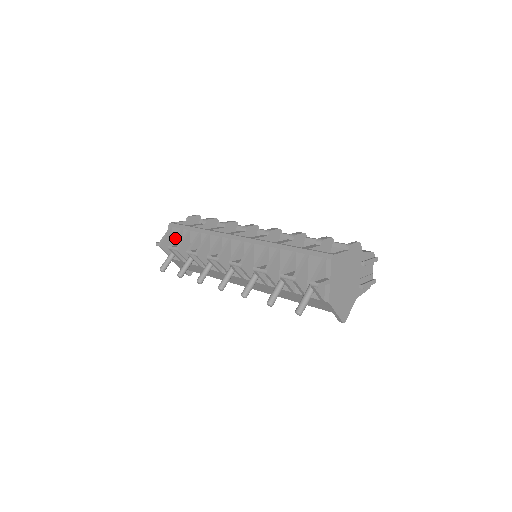
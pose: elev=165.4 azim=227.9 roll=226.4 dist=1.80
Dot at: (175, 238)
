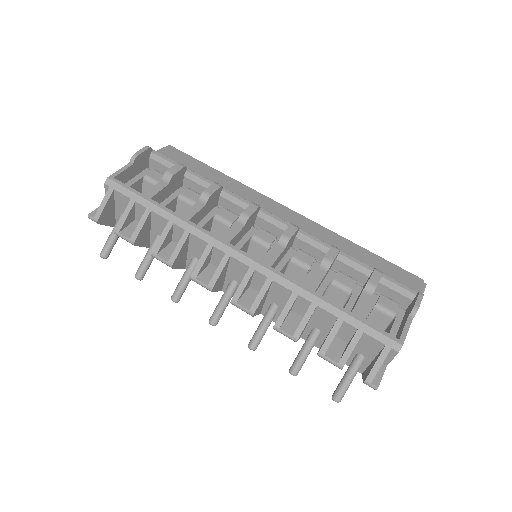
Dot at: (124, 218)
